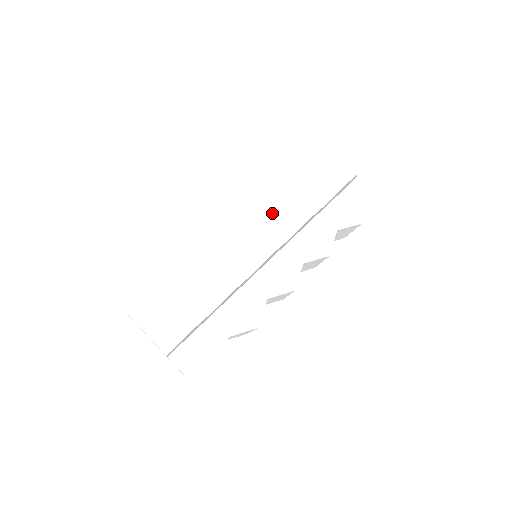
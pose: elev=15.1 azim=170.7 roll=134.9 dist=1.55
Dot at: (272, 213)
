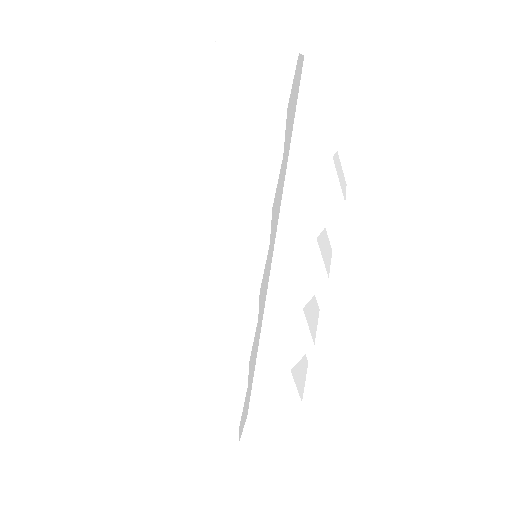
Dot at: (222, 231)
